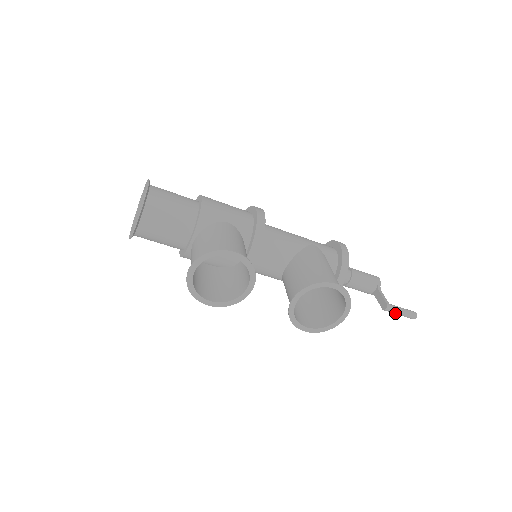
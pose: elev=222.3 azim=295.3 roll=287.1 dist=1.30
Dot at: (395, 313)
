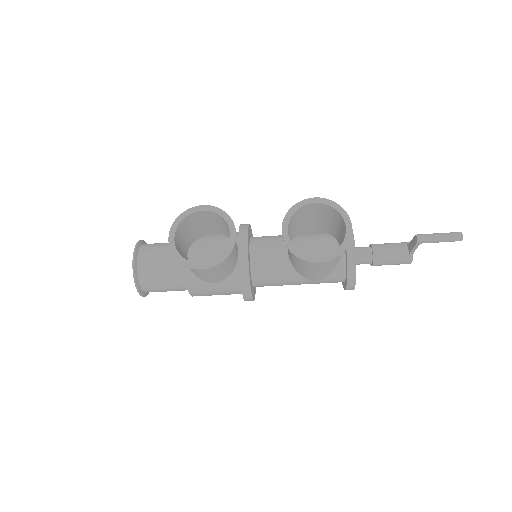
Dot at: (433, 239)
